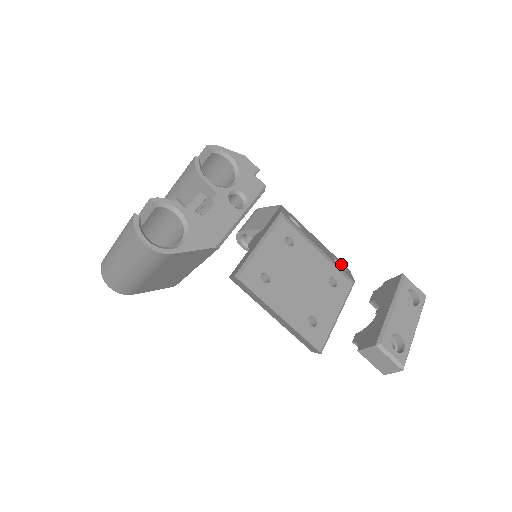
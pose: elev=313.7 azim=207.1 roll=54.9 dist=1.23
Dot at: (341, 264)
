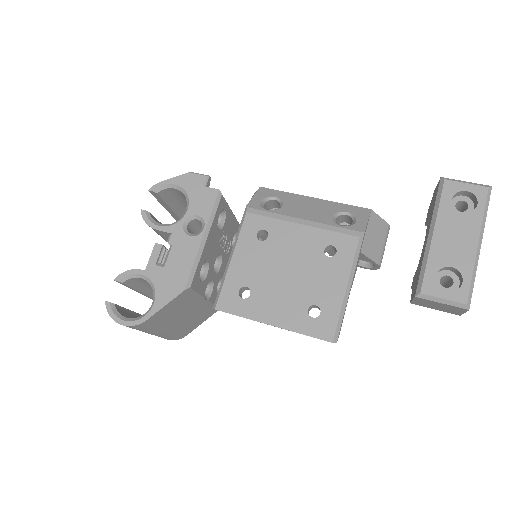
Dot at: (350, 213)
